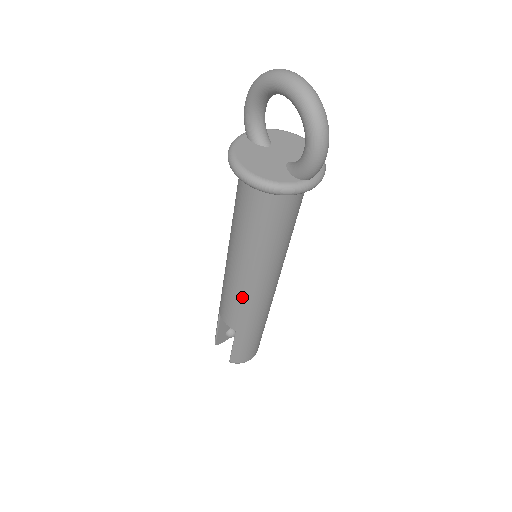
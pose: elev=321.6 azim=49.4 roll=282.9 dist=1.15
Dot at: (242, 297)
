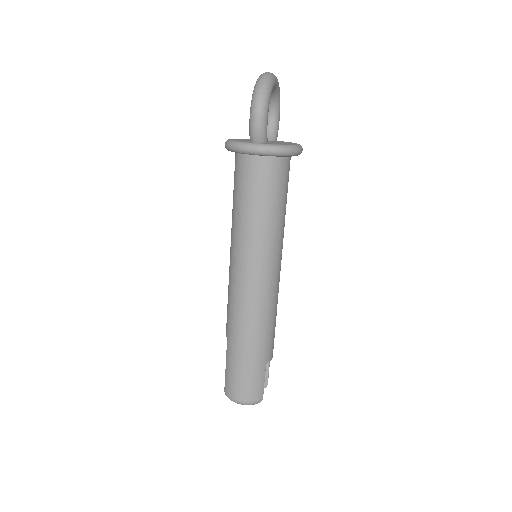
Dot at: (230, 286)
